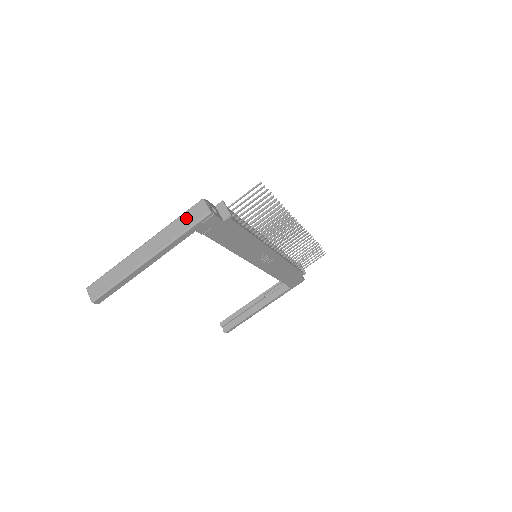
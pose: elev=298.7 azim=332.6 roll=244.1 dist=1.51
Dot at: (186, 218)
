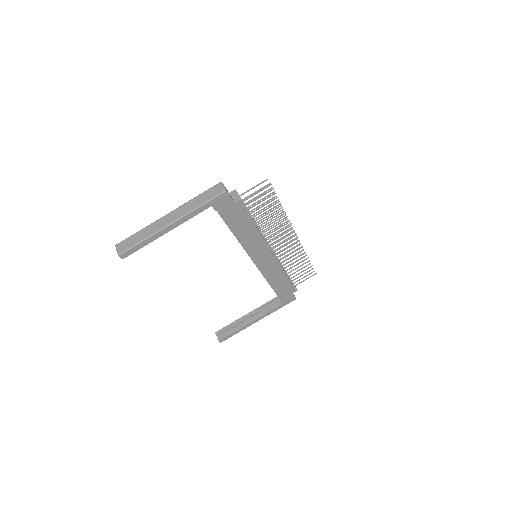
Dot at: (206, 195)
